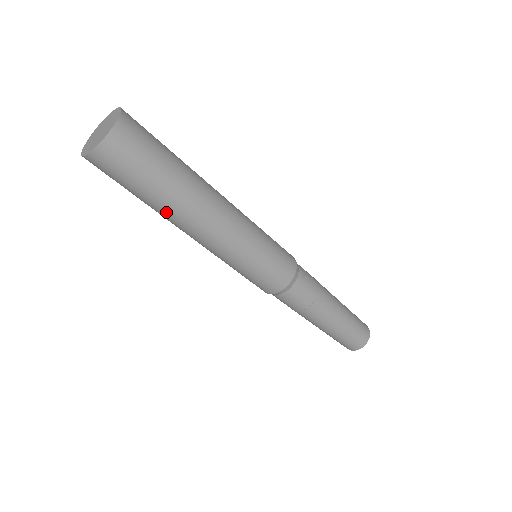
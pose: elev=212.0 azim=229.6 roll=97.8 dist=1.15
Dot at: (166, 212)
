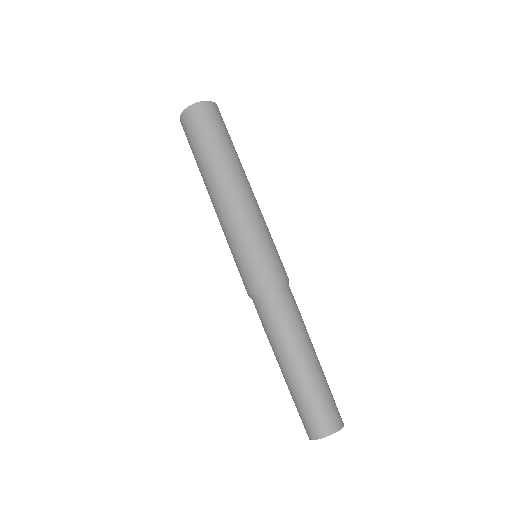
Dot at: (206, 169)
